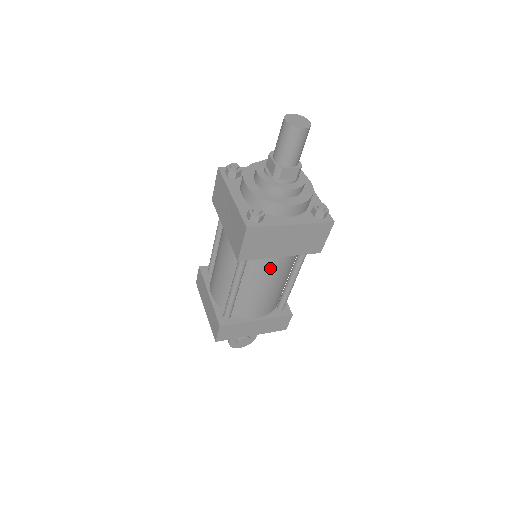
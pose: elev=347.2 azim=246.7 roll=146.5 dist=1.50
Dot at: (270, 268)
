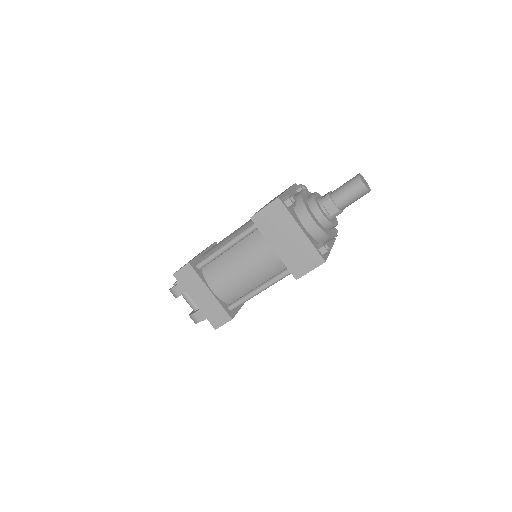
Dot at: occluded
